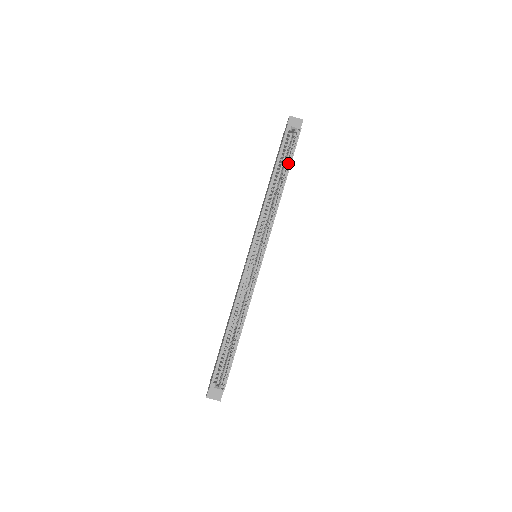
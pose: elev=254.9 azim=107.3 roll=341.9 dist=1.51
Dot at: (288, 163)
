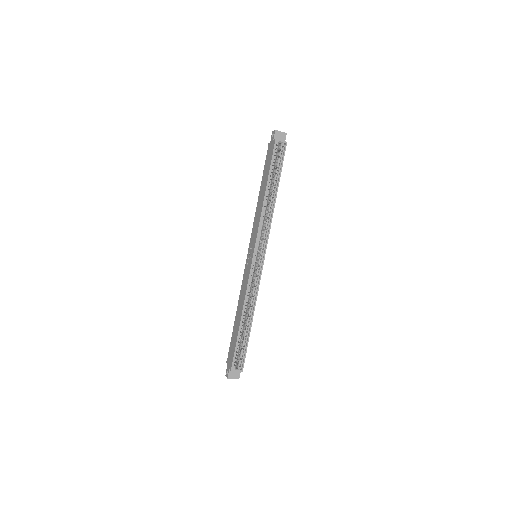
Dot at: (278, 174)
